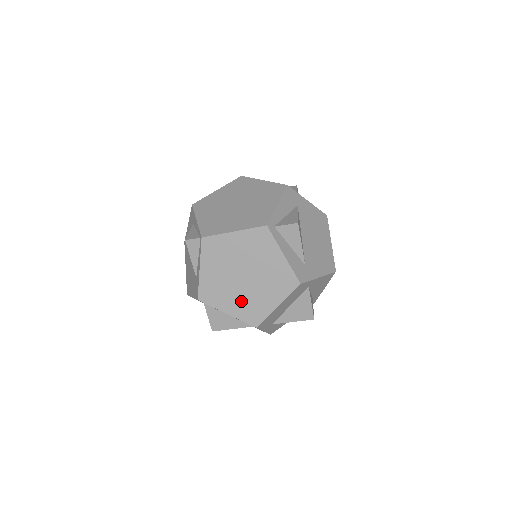
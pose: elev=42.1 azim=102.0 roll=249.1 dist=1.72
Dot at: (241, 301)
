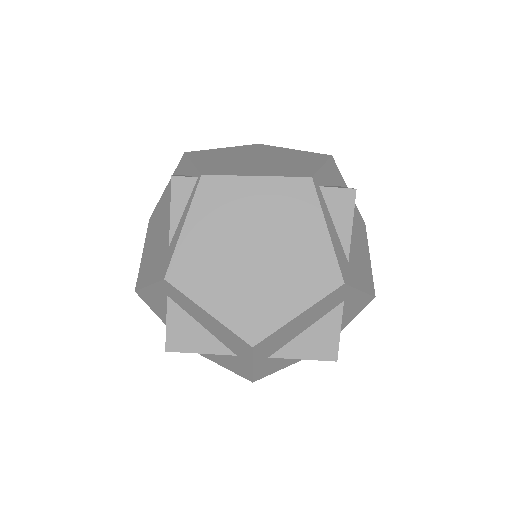
Dot at: (239, 295)
